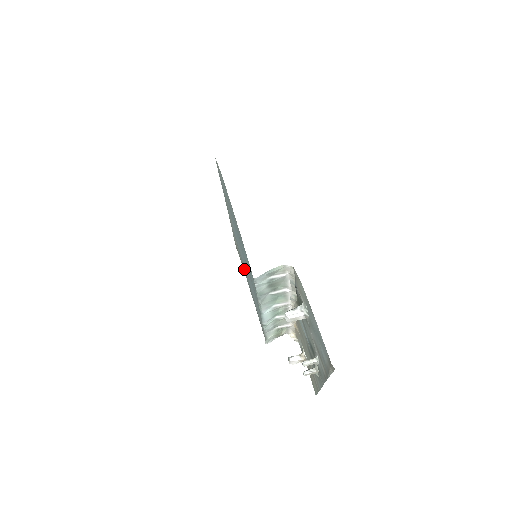
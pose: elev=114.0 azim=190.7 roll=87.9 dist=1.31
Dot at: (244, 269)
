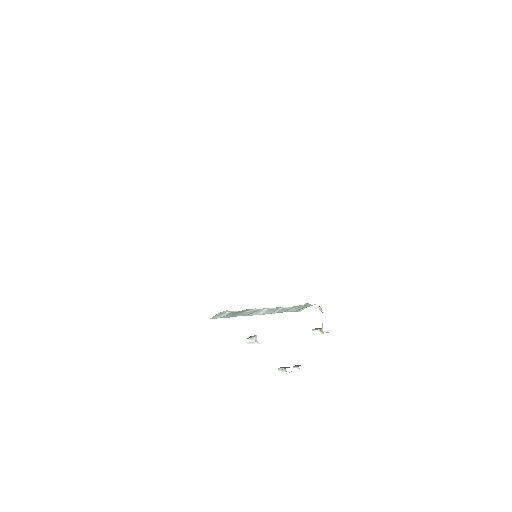
Dot at: occluded
